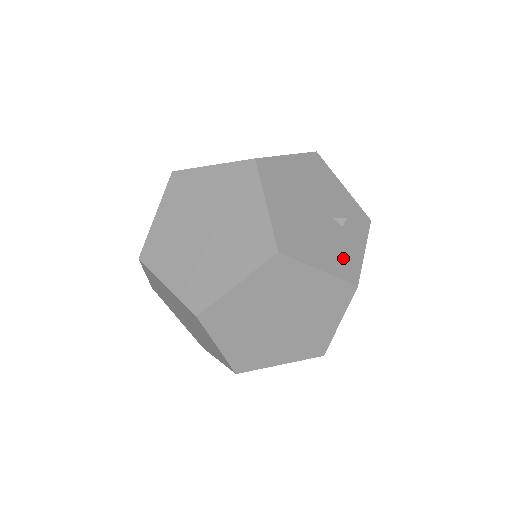
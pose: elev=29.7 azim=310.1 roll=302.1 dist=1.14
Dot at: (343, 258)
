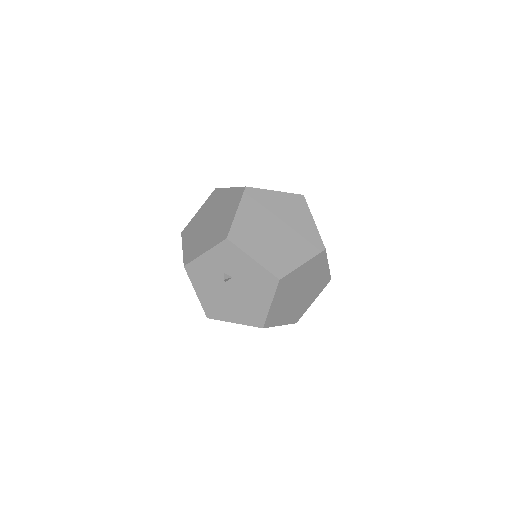
Dot at: occluded
